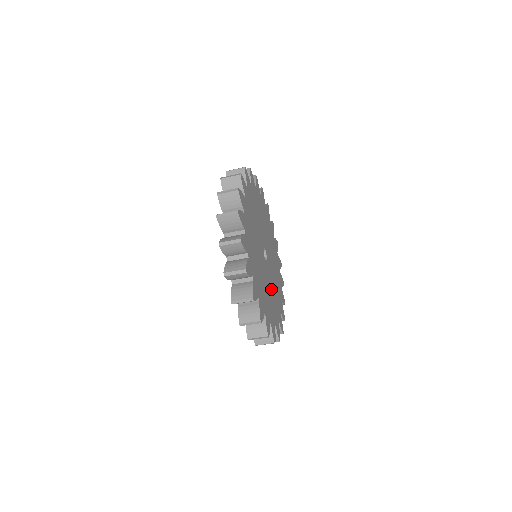
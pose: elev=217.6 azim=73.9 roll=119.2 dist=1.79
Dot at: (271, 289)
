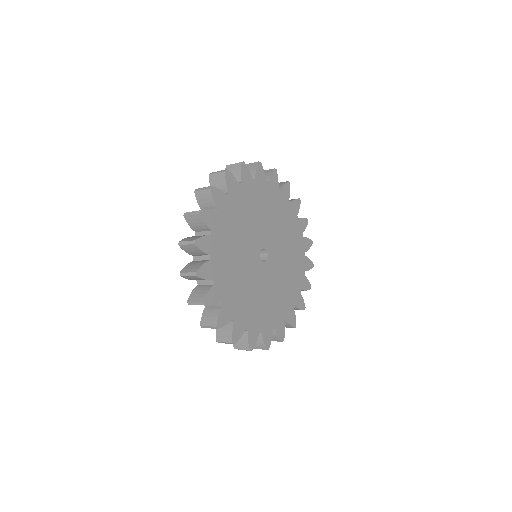
Dot at: (266, 293)
